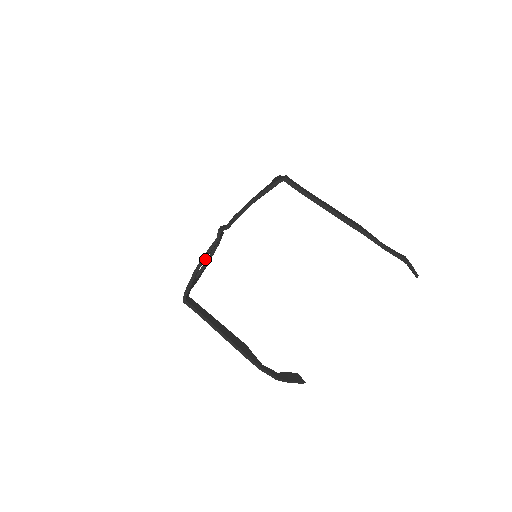
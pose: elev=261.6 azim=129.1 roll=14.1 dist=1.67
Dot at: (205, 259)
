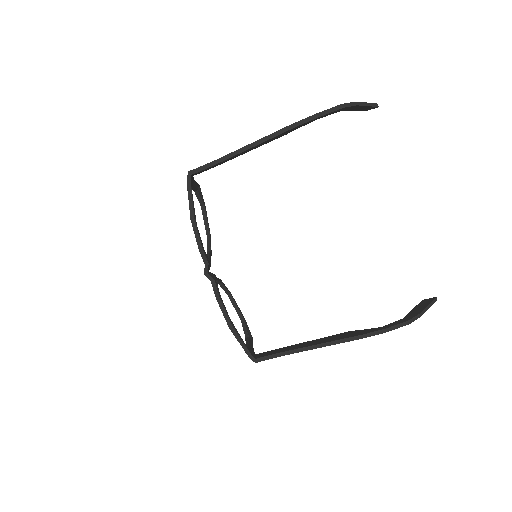
Dot at: (224, 307)
